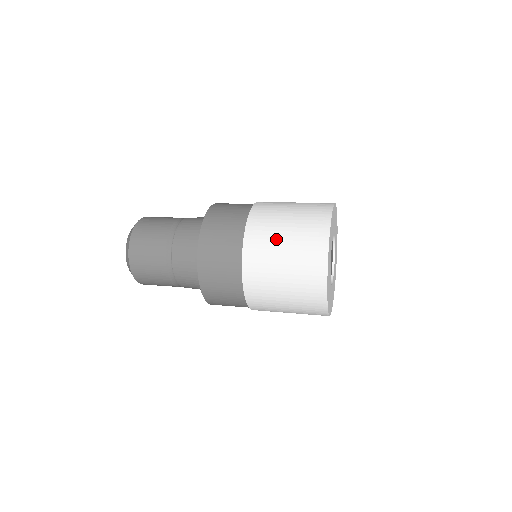
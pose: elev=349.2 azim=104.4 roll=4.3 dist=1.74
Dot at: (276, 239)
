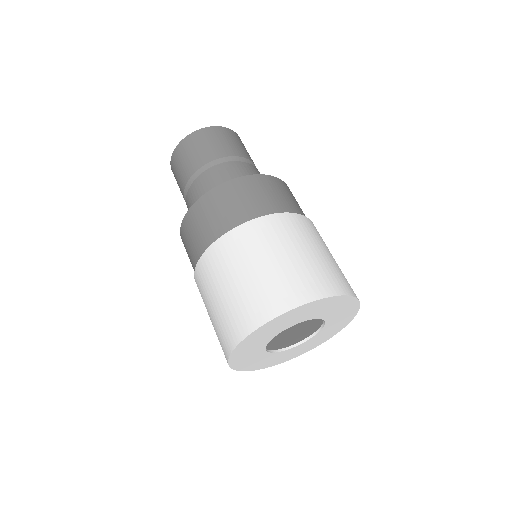
Dot at: (208, 299)
